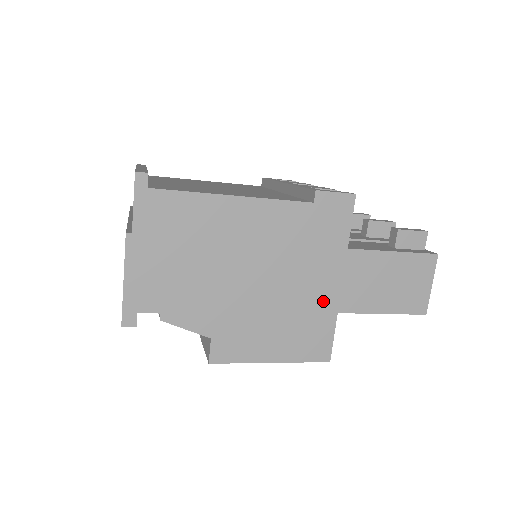
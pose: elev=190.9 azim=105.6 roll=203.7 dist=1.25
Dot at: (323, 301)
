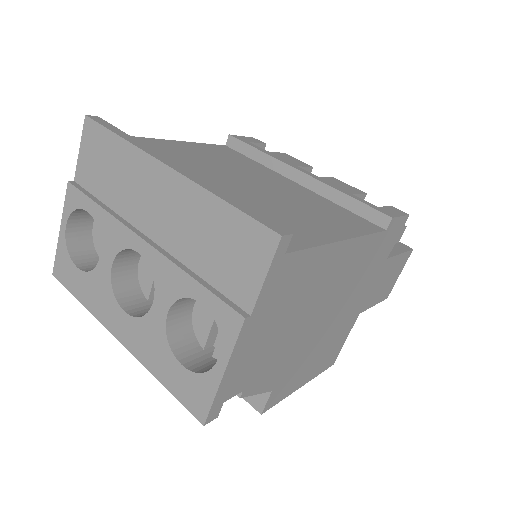
Dot at: (352, 317)
